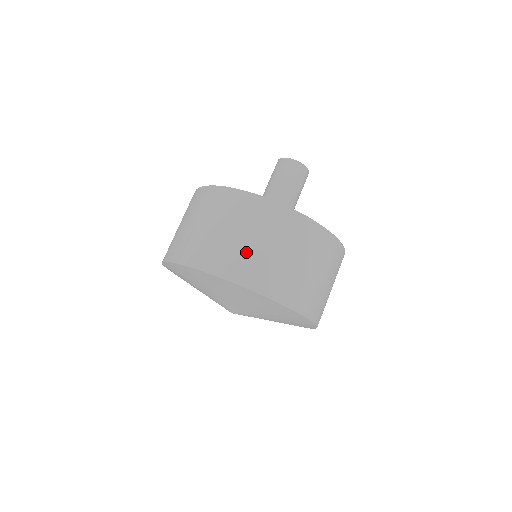
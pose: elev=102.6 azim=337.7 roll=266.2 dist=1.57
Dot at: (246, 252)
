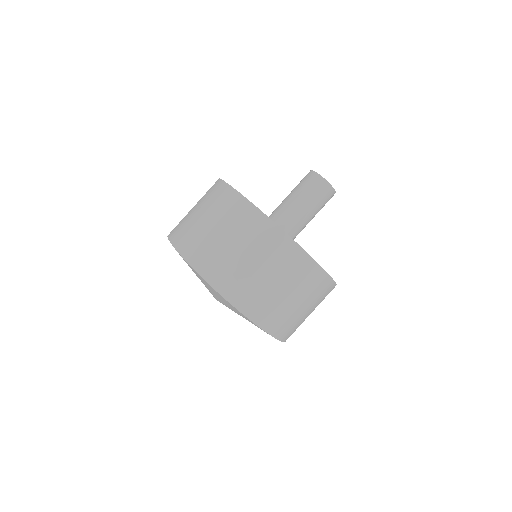
Dot at: (190, 222)
